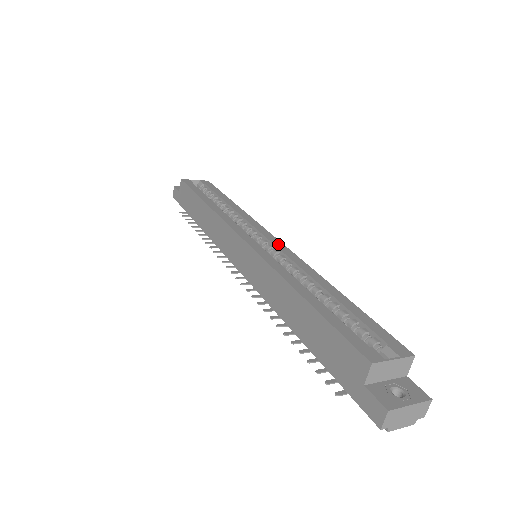
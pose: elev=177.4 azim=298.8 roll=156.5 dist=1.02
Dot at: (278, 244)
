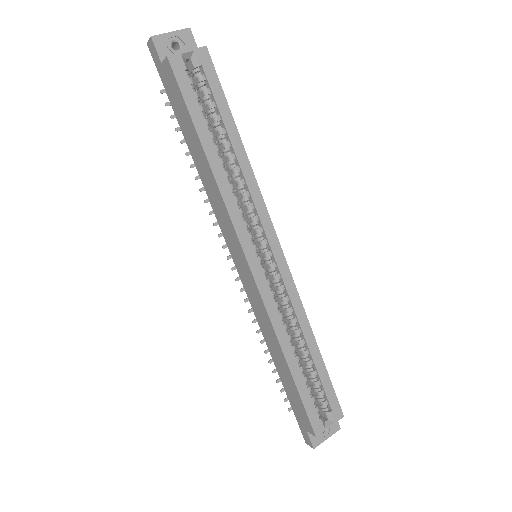
Dot at: (281, 264)
